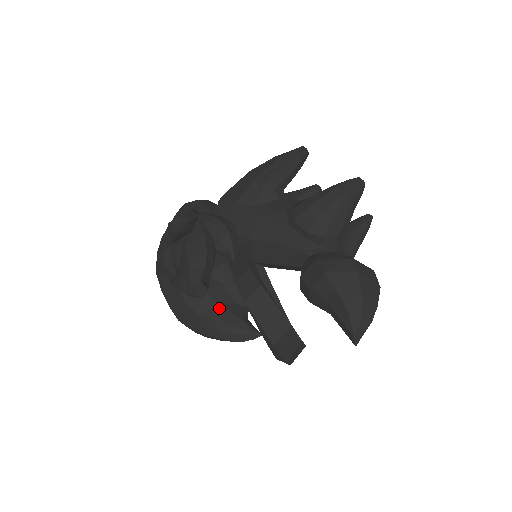
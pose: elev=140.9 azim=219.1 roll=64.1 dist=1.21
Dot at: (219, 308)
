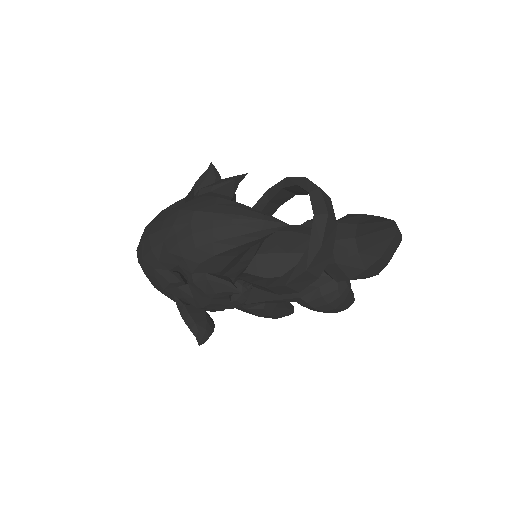
Dot at: occluded
